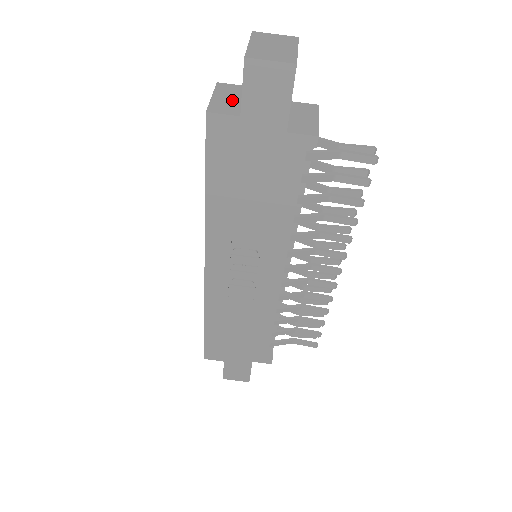
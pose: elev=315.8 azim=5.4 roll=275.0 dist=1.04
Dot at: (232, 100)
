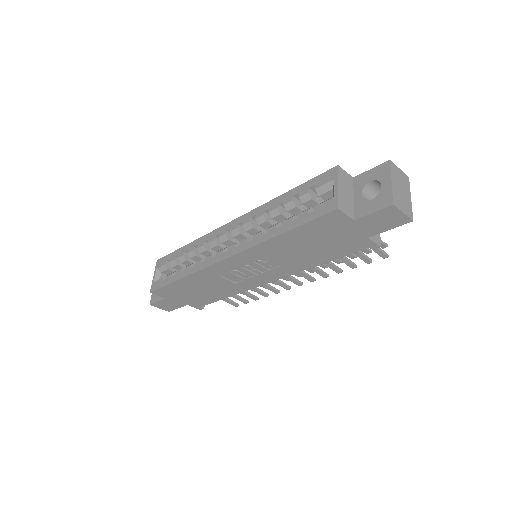
Dot at: (348, 196)
